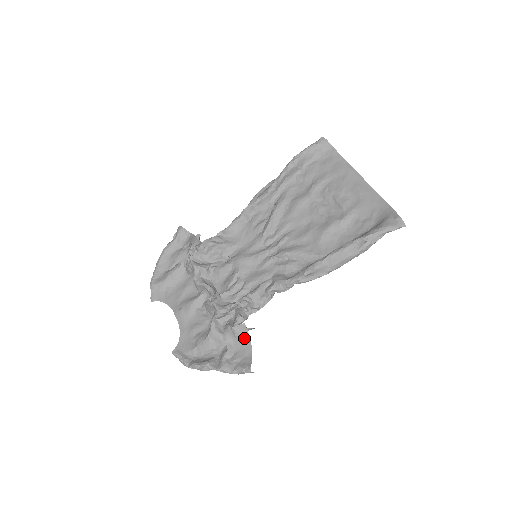
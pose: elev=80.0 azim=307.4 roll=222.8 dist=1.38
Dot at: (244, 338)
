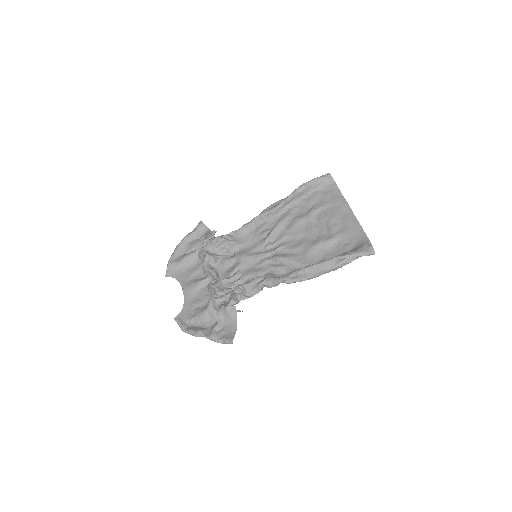
Dot at: (233, 317)
